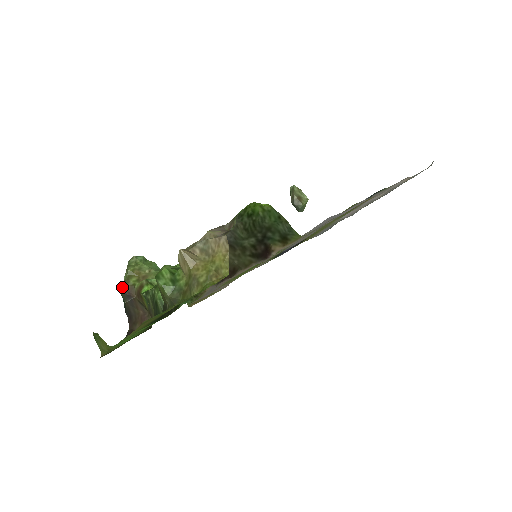
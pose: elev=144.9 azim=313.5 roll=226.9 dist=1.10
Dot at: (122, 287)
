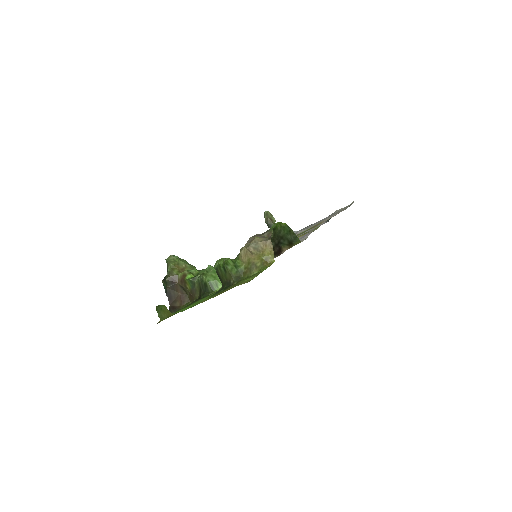
Dot at: (167, 276)
